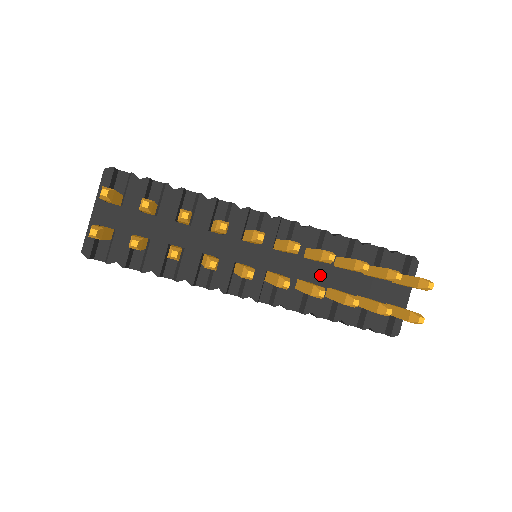
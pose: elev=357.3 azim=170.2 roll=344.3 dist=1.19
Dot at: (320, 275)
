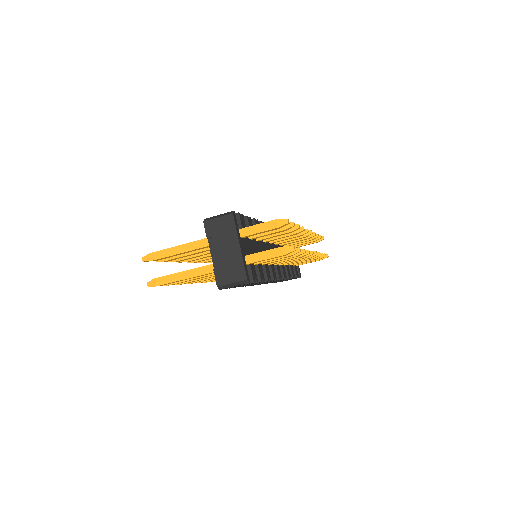
Dot at: occluded
